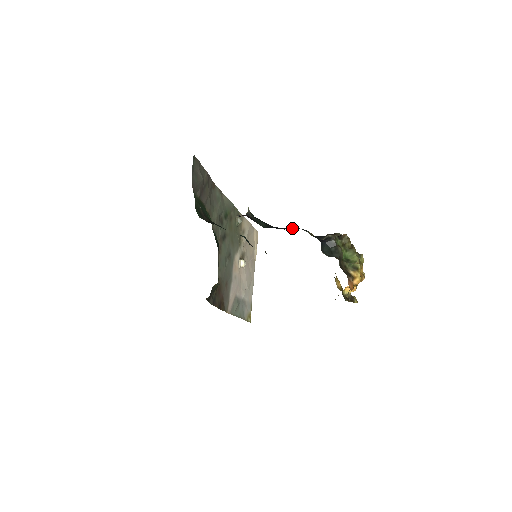
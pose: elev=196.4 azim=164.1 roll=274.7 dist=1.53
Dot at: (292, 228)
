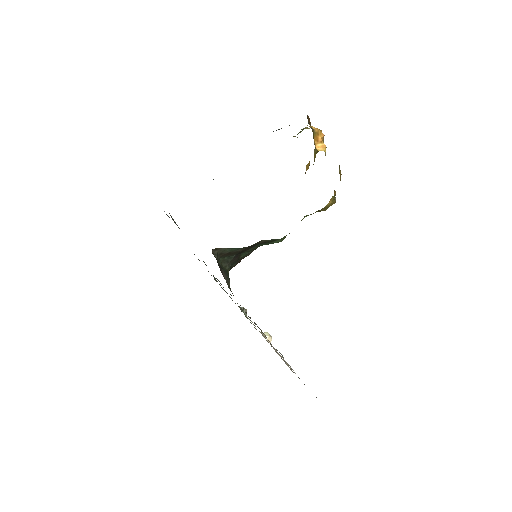
Dot at: occluded
